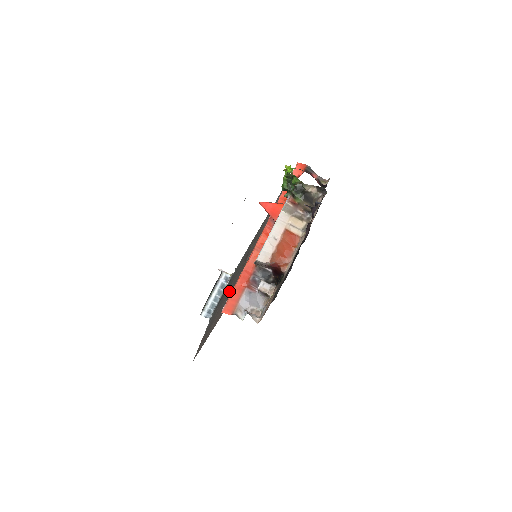
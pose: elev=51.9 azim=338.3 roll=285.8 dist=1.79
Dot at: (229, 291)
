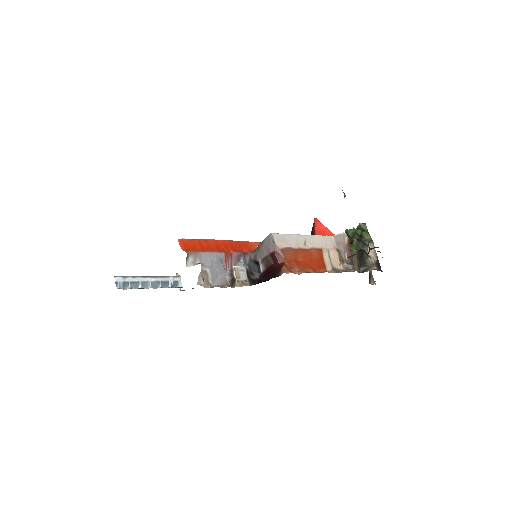
Dot at: occluded
